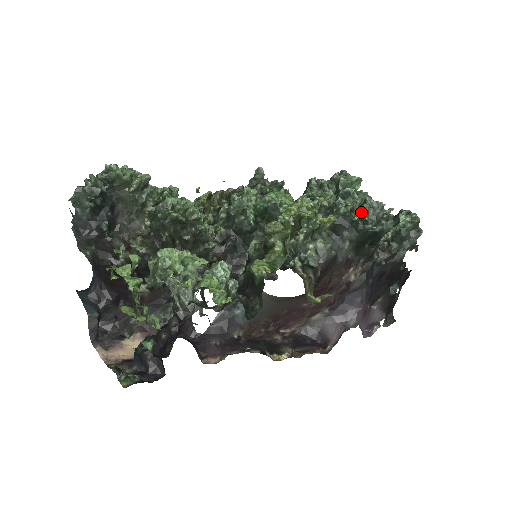
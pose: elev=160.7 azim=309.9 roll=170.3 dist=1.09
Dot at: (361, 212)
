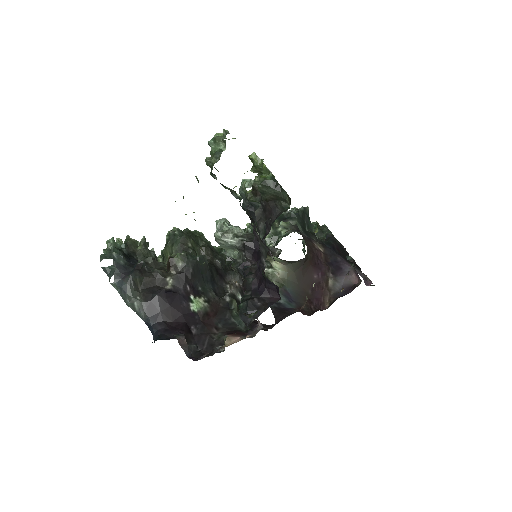
Dot at: occluded
